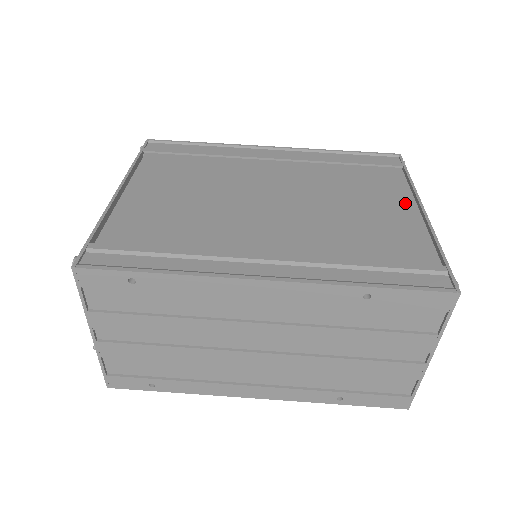
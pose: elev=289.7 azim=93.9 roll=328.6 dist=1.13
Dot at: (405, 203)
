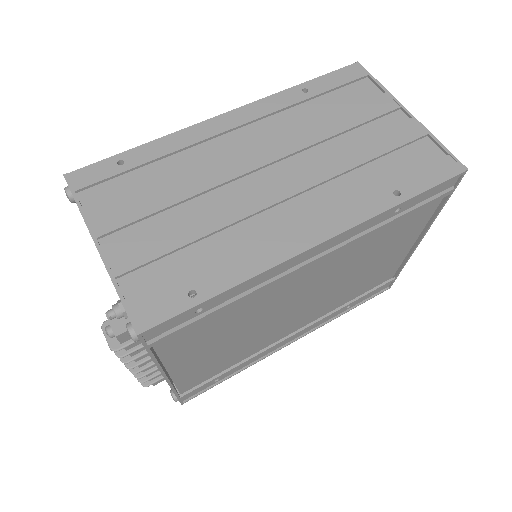
Dot at: occluded
